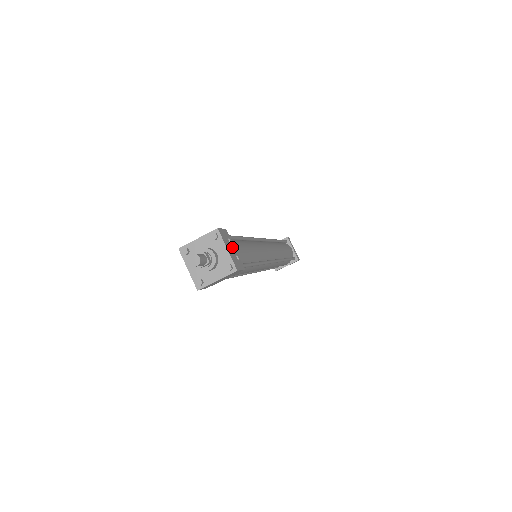
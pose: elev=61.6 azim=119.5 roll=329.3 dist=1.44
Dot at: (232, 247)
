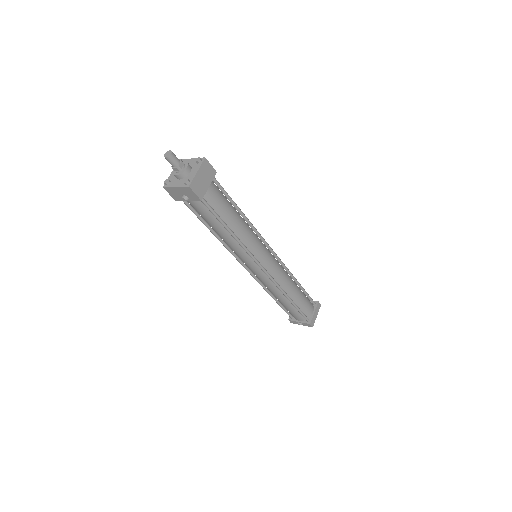
Dot at: occluded
